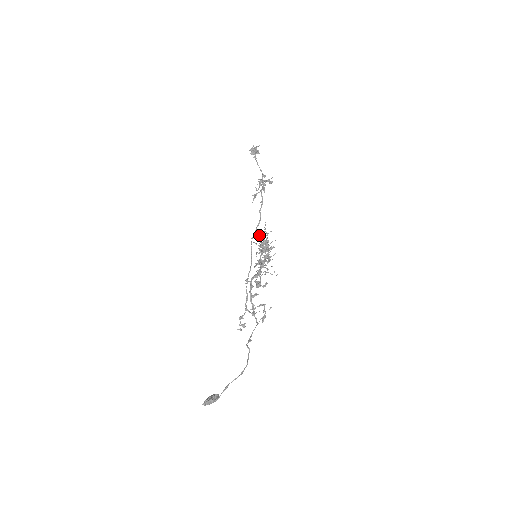
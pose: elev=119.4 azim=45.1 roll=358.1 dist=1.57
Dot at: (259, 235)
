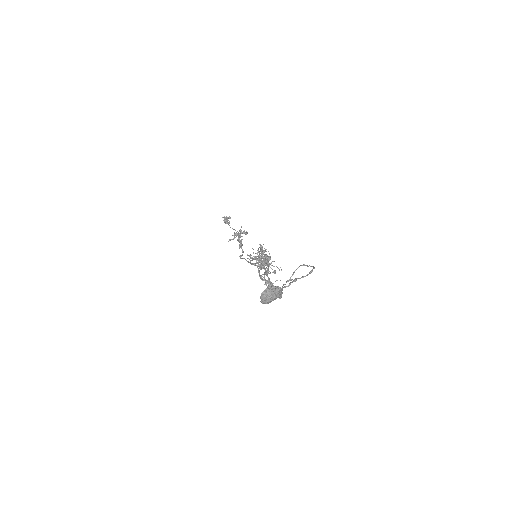
Dot at: (248, 255)
